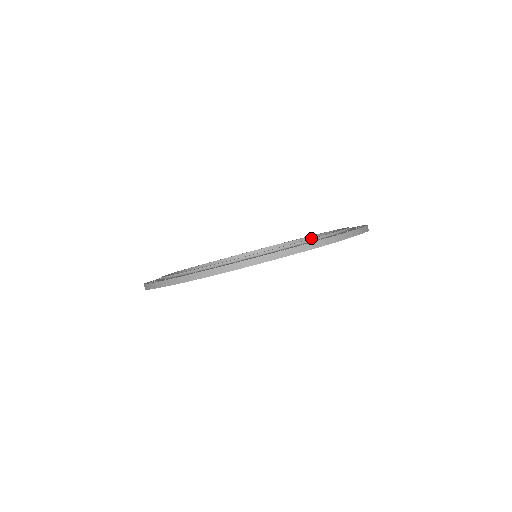
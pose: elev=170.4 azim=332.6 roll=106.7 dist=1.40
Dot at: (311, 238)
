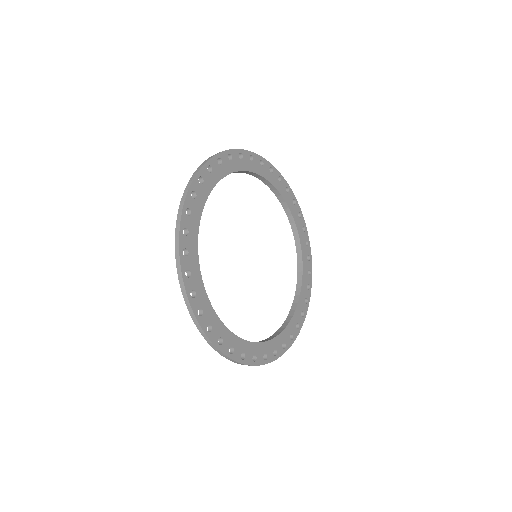
Dot at: (299, 272)
